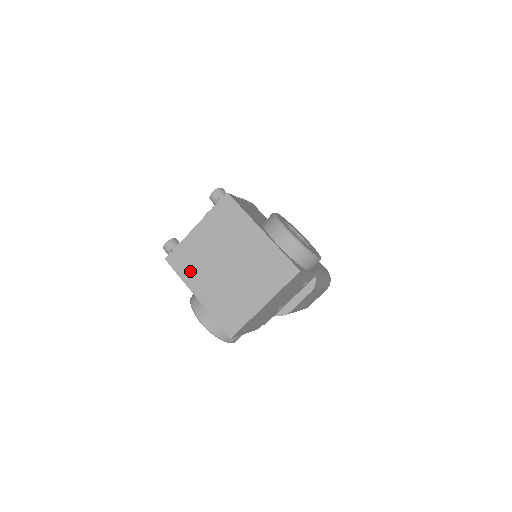
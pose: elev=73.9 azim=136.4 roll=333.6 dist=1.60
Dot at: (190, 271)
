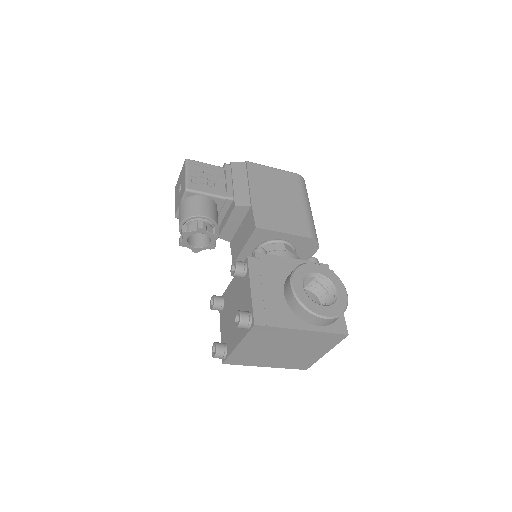
Dot at: (250, 361)
